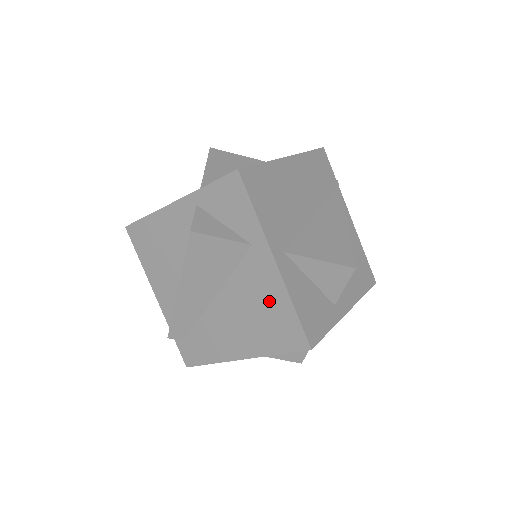
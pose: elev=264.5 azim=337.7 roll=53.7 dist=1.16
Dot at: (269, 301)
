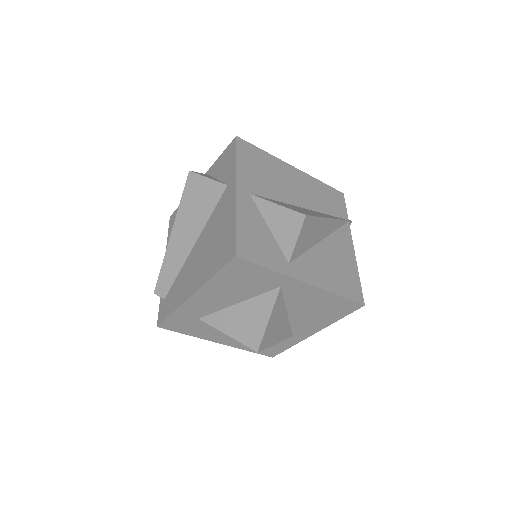
Dot at: (223, 226)
